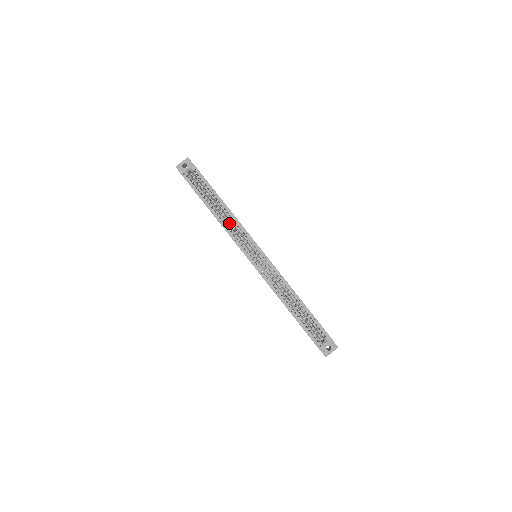
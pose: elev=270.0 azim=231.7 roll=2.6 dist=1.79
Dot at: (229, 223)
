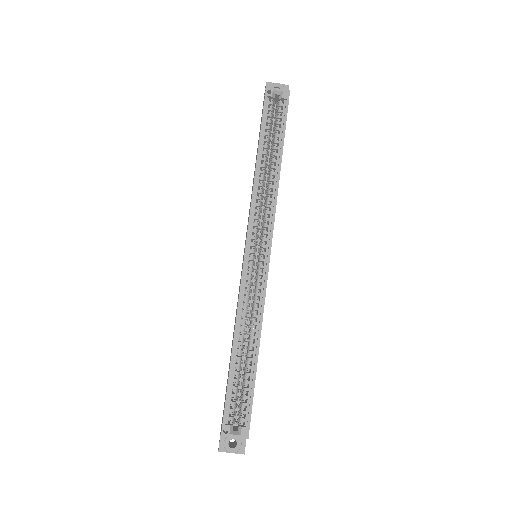
Dot at: occluded
